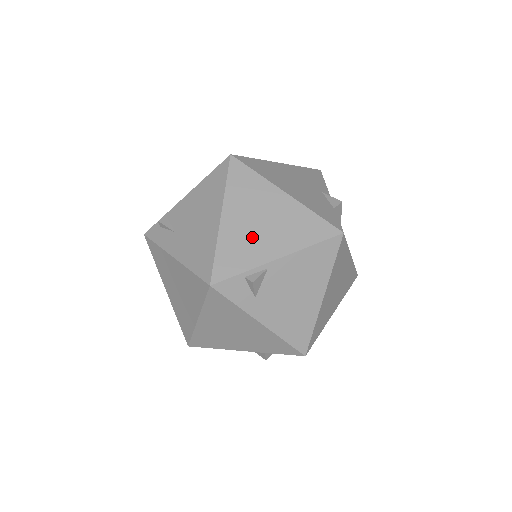
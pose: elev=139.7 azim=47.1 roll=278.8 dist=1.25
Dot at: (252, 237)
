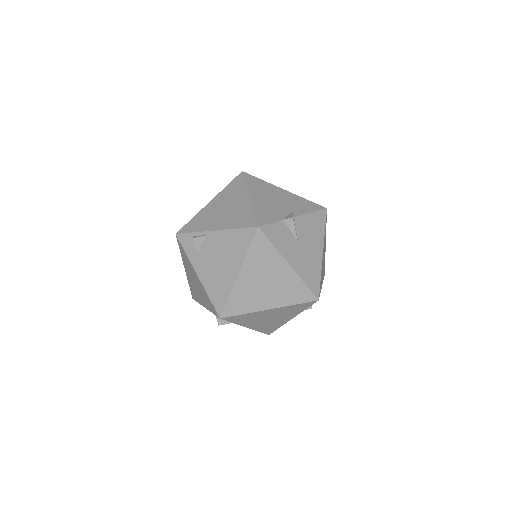
Dot at: (213, 216)
